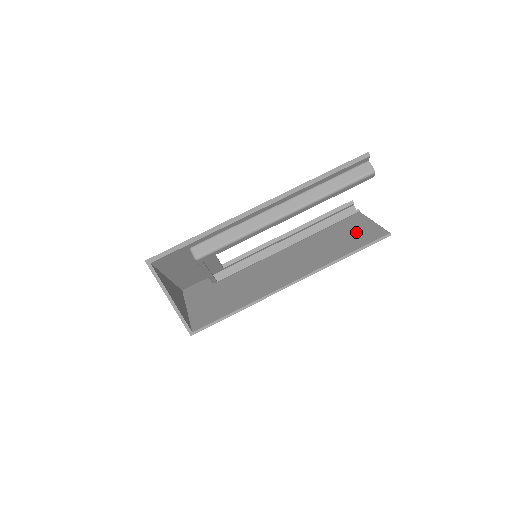
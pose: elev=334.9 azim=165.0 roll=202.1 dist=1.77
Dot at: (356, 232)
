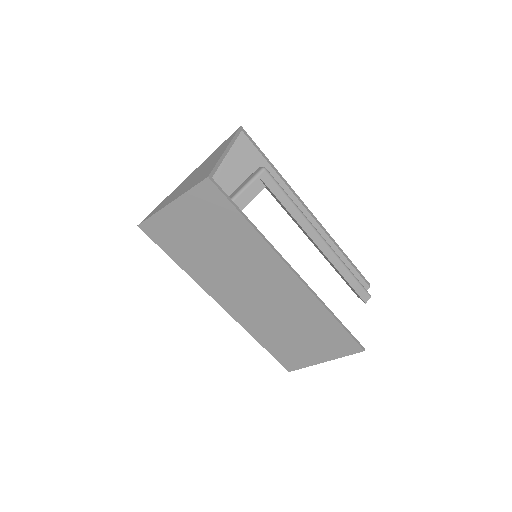
Dot at: occluded
